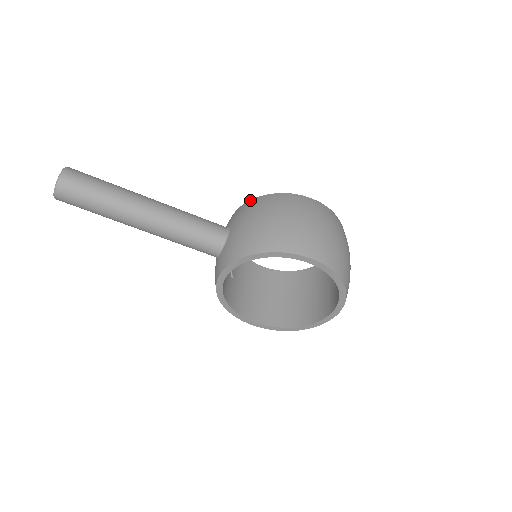
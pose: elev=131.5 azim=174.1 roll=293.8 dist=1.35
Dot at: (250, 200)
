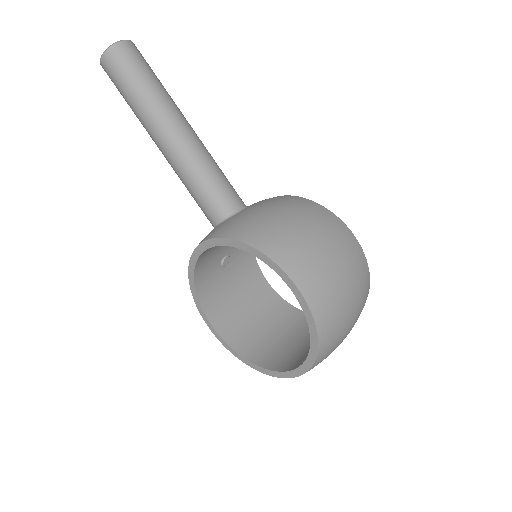
Dot at: (289, 195)
